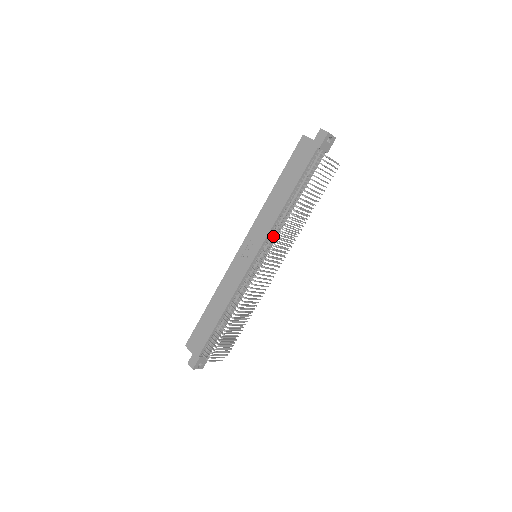
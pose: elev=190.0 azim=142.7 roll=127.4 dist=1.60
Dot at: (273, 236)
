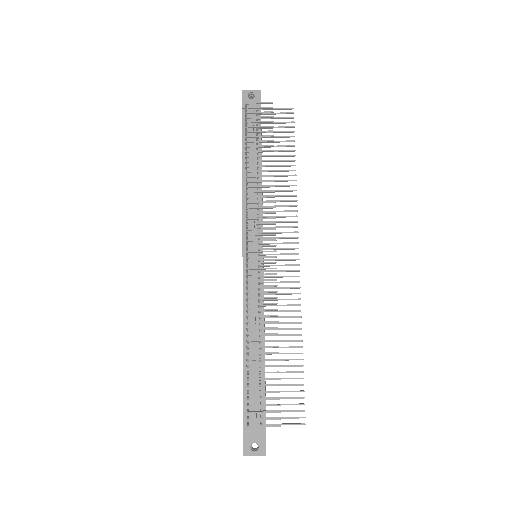
Dot at: (251, 217)
